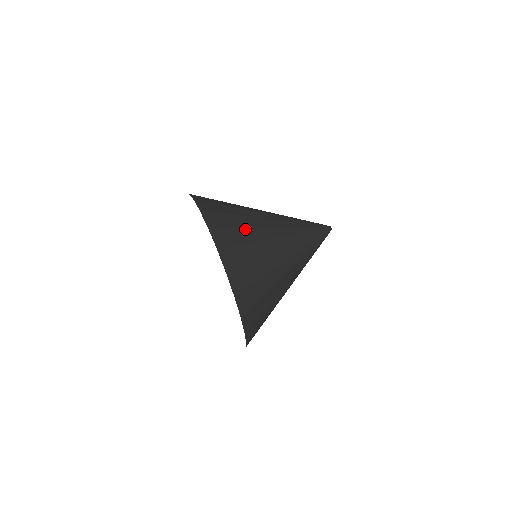
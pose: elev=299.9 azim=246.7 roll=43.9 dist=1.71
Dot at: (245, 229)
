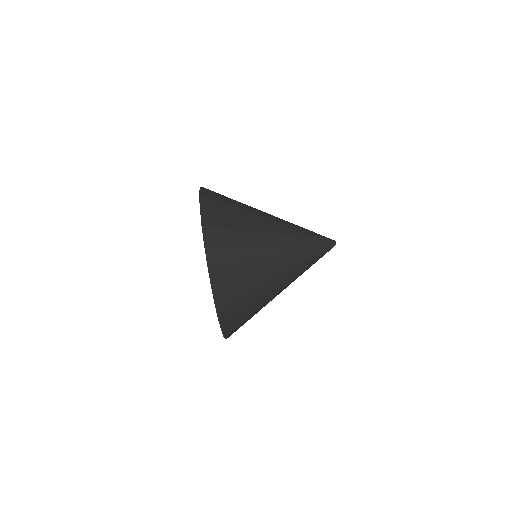
Dot at: (248, 282)
